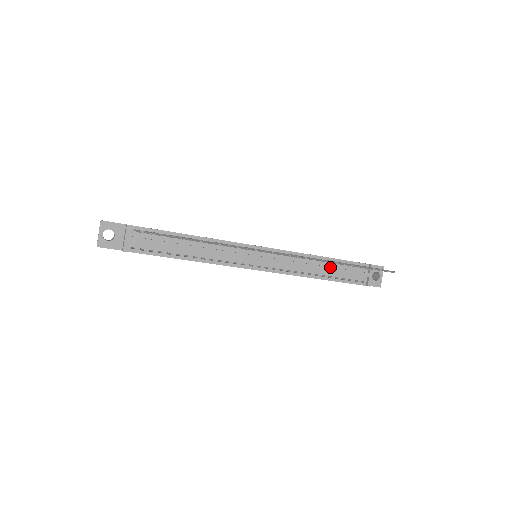
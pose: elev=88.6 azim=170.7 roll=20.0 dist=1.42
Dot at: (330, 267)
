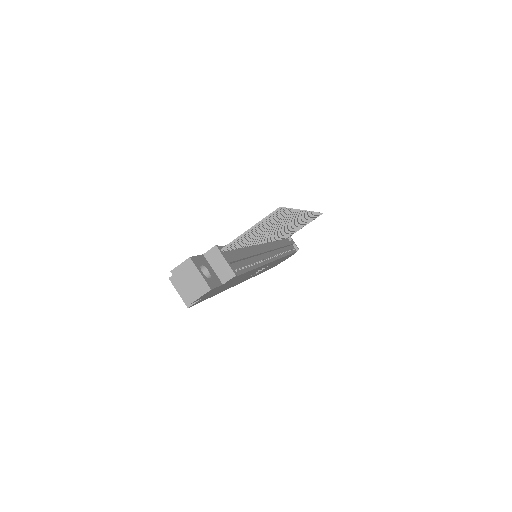
Dot at: (284, 242)
